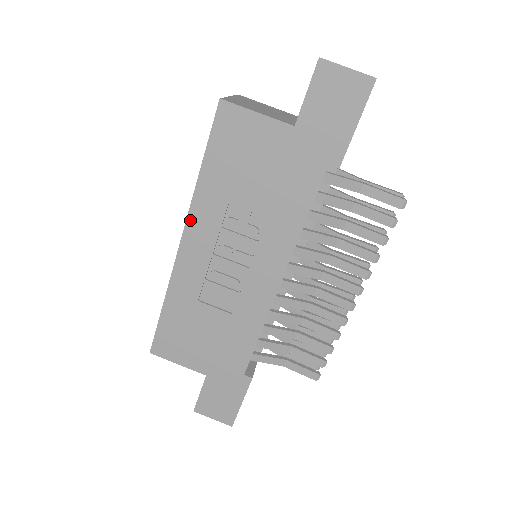
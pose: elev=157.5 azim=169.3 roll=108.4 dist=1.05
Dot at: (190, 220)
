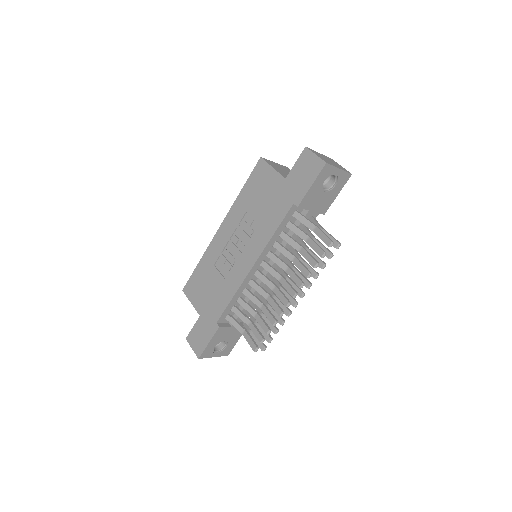
Dot at: (227, 217)
